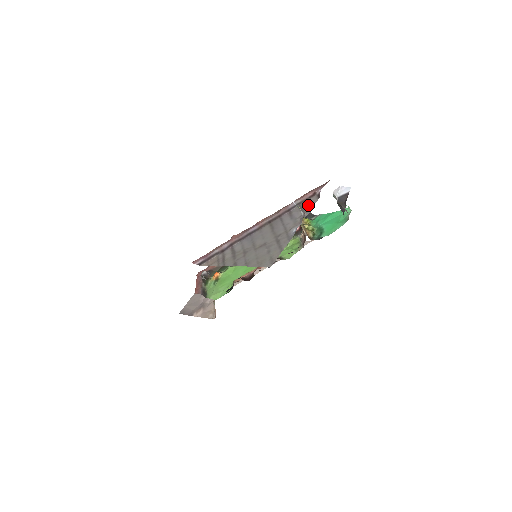
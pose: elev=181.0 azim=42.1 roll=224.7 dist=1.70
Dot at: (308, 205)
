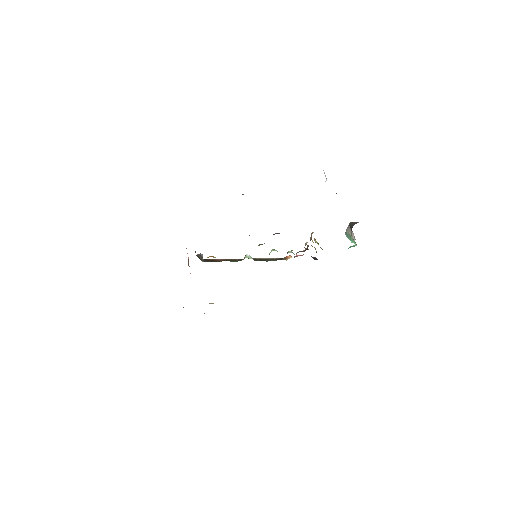
Dot at: occluded
